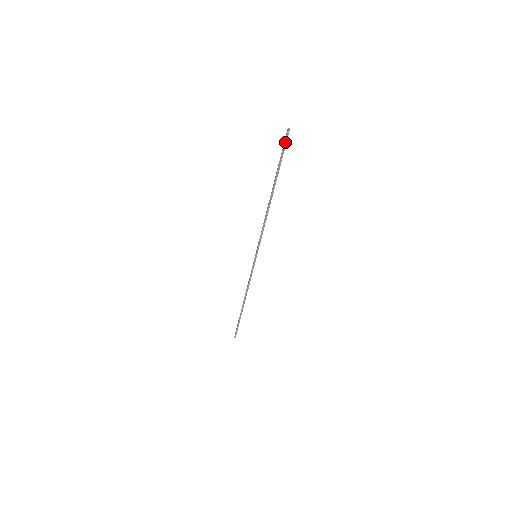
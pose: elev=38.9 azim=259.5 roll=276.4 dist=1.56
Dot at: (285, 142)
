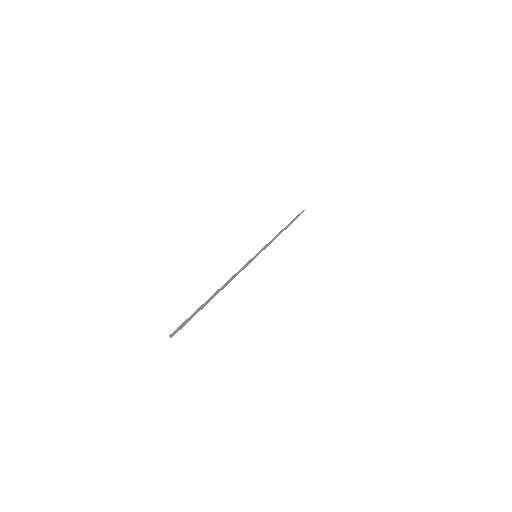
Dot at: (180, 328)
